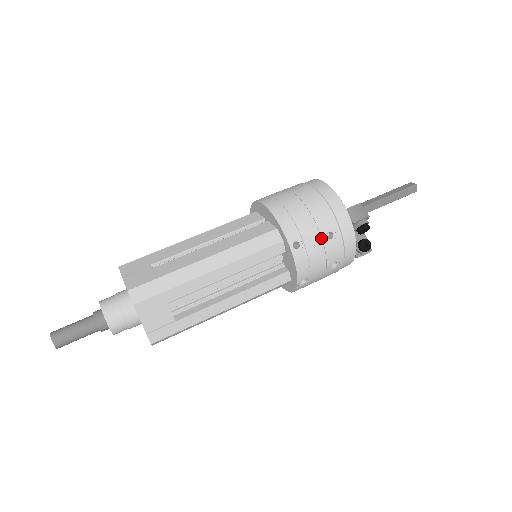
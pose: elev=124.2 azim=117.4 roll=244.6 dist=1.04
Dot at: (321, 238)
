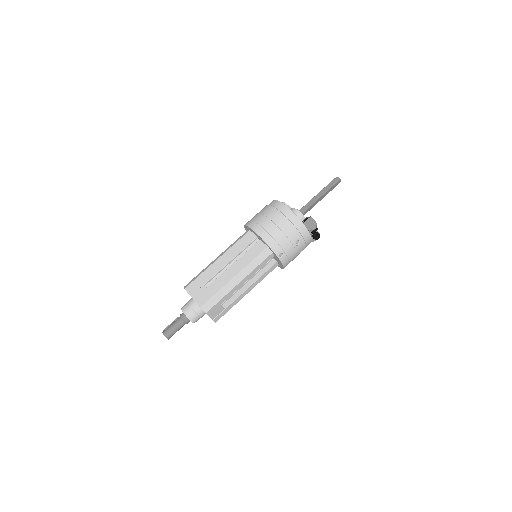
Dot at: (293, 246)
